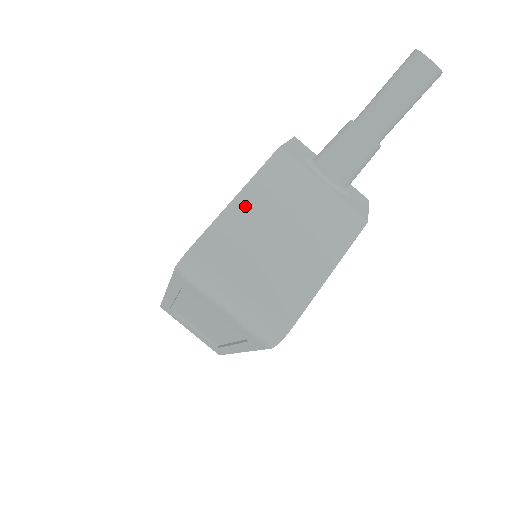
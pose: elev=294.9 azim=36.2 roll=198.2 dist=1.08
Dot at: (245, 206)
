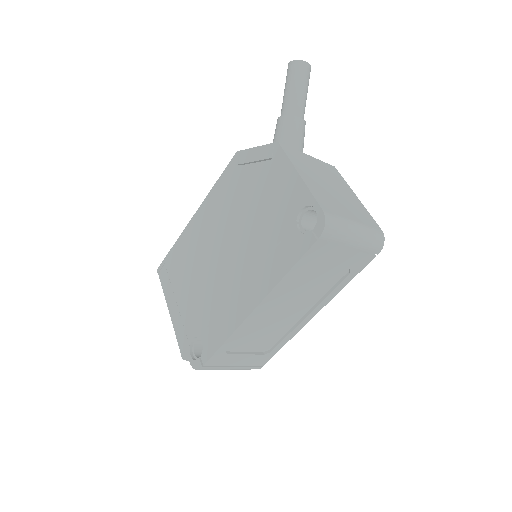
Dot at: (308, 179)
